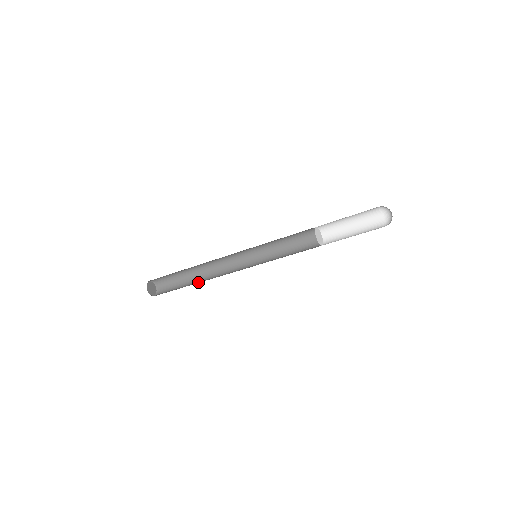
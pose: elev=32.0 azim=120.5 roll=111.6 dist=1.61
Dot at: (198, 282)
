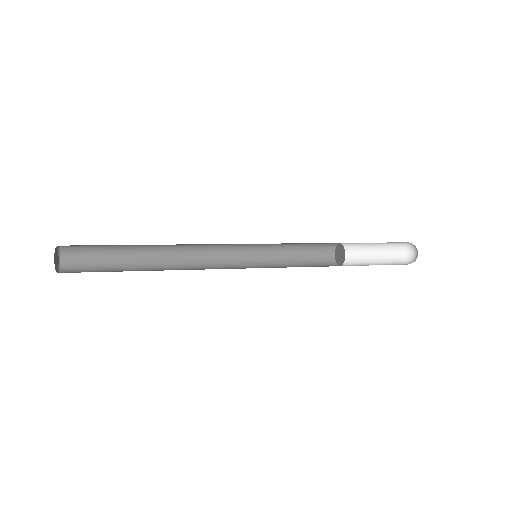
Dot at: (150, 256)
